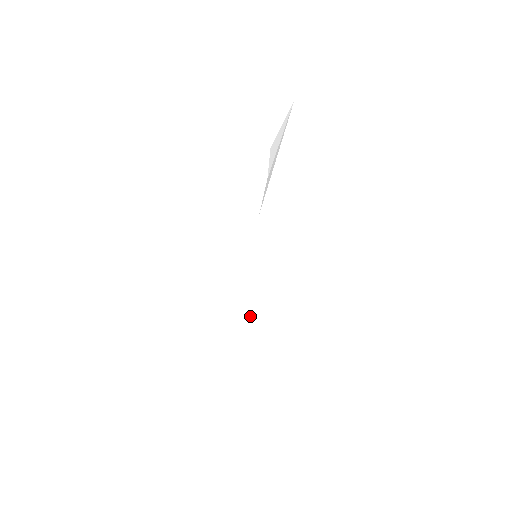
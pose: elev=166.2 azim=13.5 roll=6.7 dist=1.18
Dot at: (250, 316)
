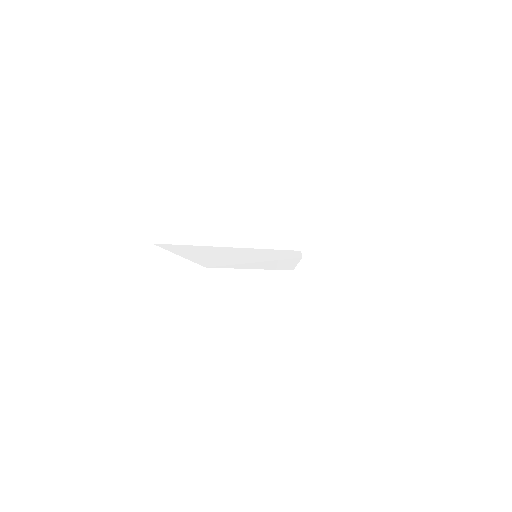
Dot at: (234, 264)
